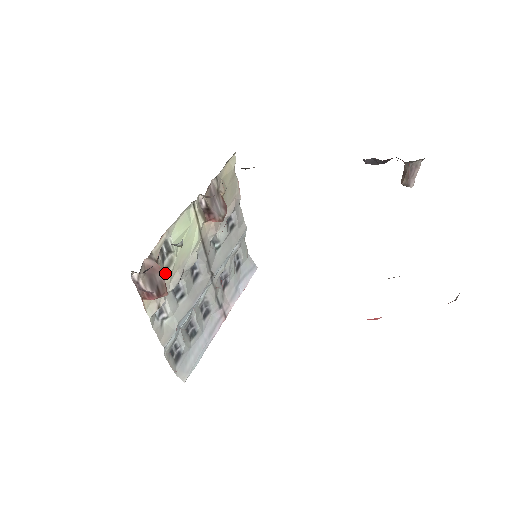
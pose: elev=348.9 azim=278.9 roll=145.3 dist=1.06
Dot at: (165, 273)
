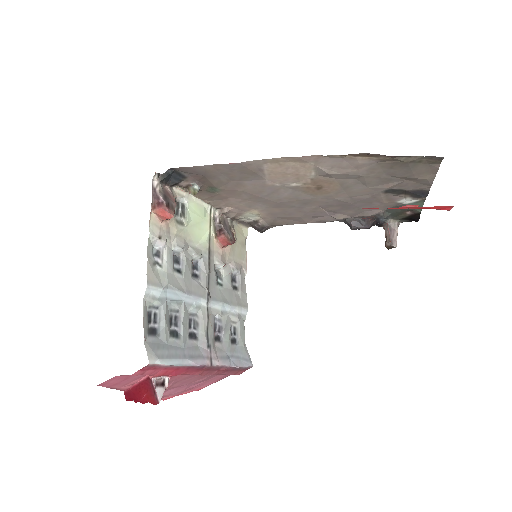
Dot at: (174, 223)
